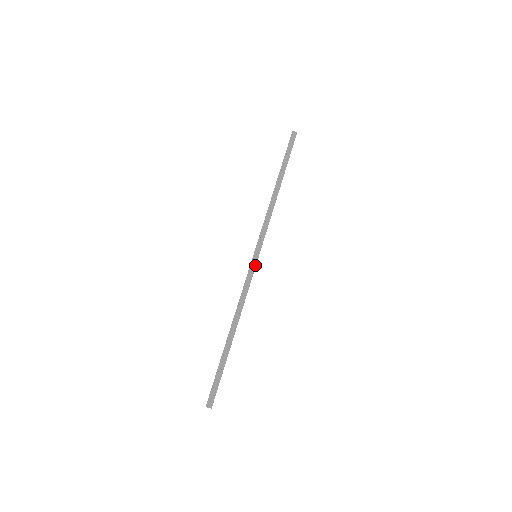
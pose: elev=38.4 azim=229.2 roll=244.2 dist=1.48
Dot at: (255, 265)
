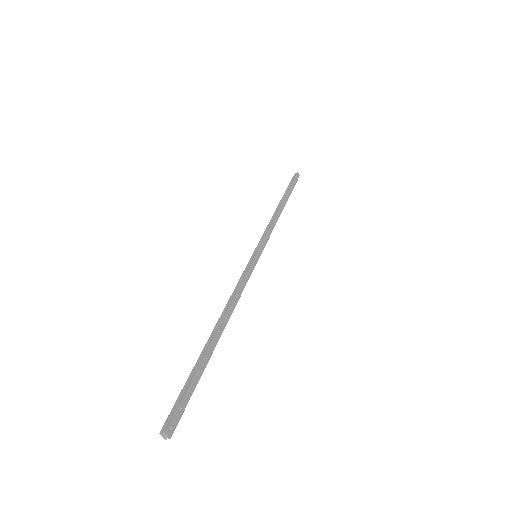
Dot at: (255, 264)
